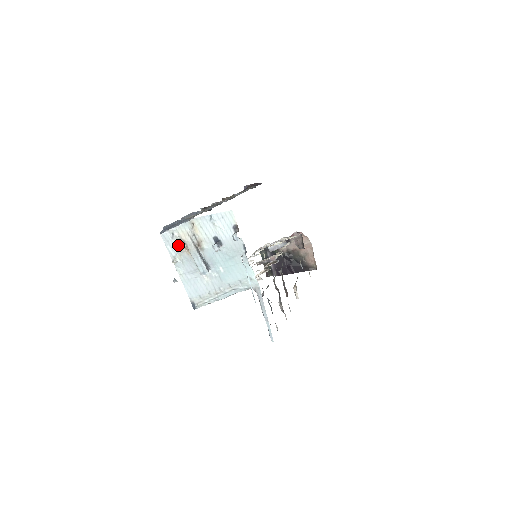
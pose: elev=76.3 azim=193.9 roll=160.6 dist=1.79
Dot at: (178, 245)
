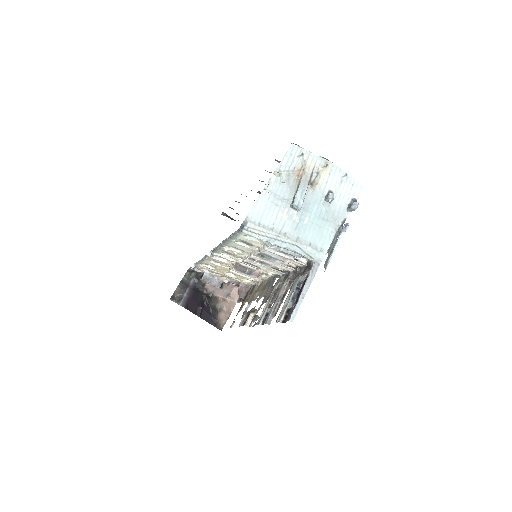
Dot at: (295, 166)
